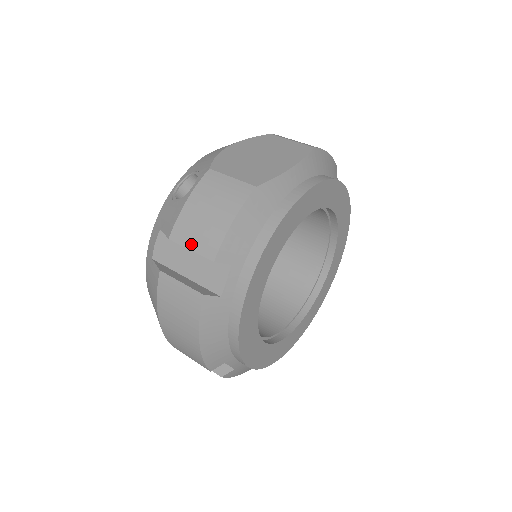
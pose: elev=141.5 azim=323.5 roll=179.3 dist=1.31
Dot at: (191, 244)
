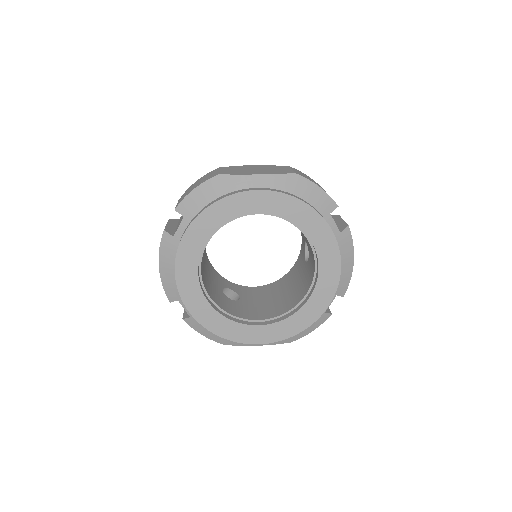
Dot at: occluded
